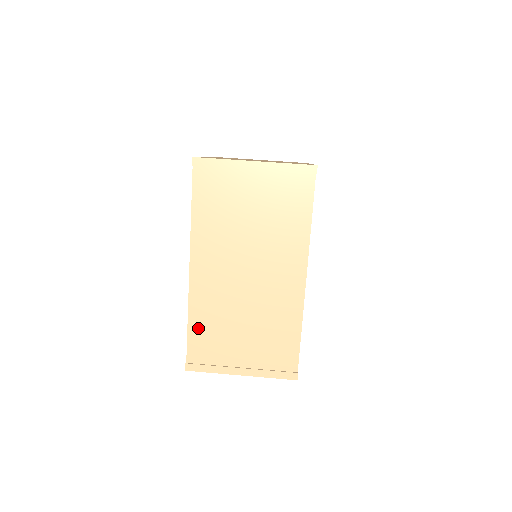
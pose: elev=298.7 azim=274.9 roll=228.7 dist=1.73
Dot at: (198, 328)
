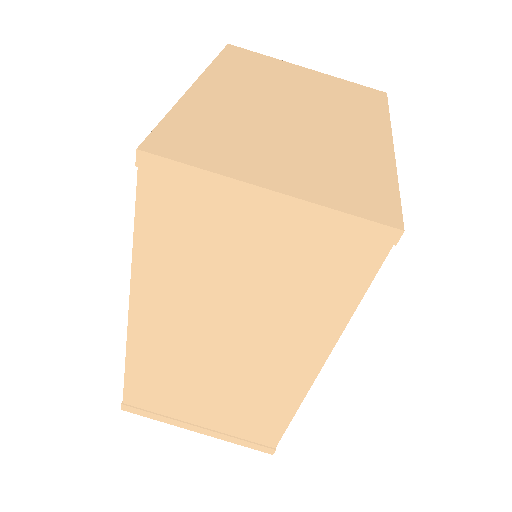
Dot at: (140, 377)
